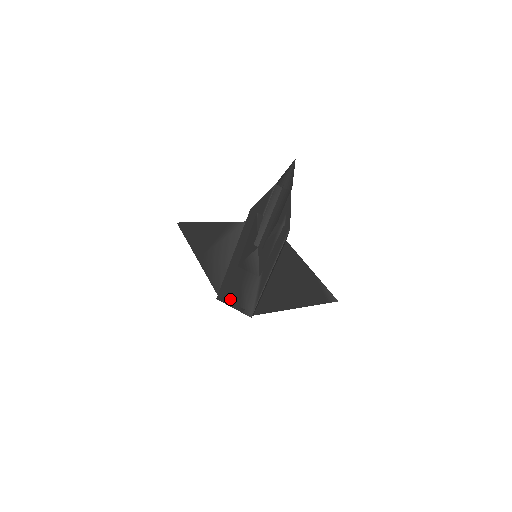
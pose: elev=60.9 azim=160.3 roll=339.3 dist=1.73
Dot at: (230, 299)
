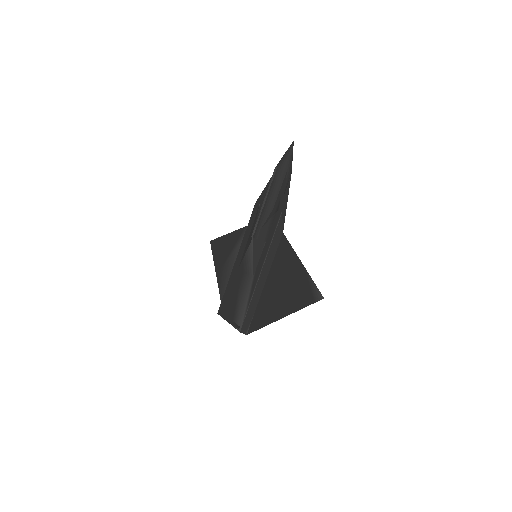
Dot at: (227, 311)
